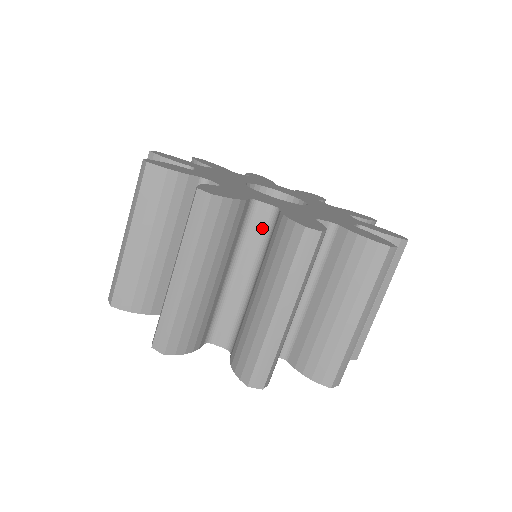
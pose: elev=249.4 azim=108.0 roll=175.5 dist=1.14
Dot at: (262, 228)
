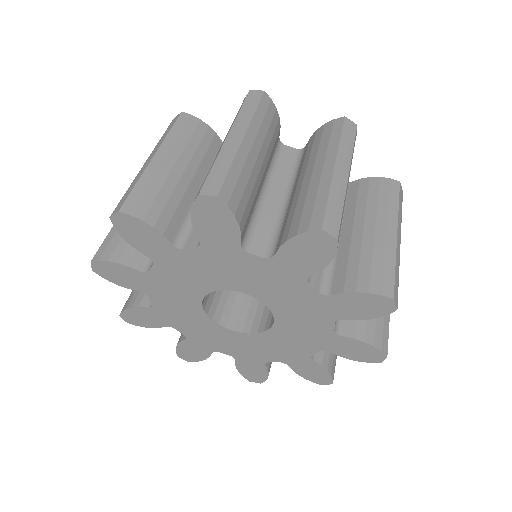
Dot at: (290, 161)
